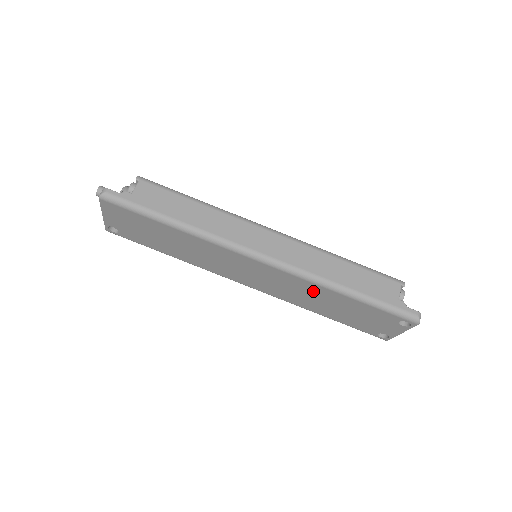
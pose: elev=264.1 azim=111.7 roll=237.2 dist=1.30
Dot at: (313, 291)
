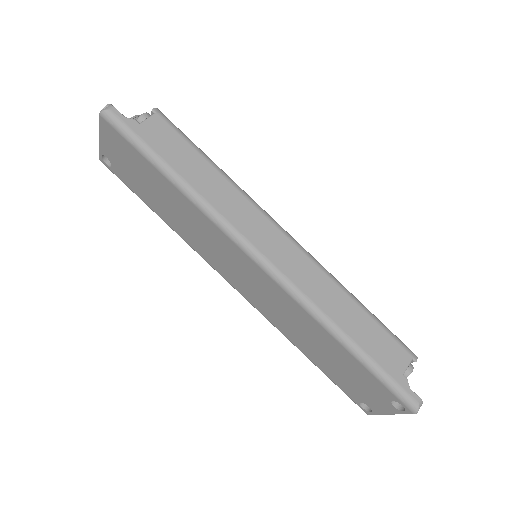
Dot at: (305, 323)
